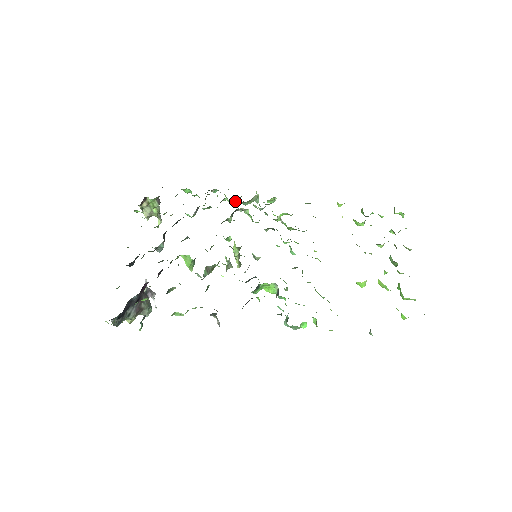
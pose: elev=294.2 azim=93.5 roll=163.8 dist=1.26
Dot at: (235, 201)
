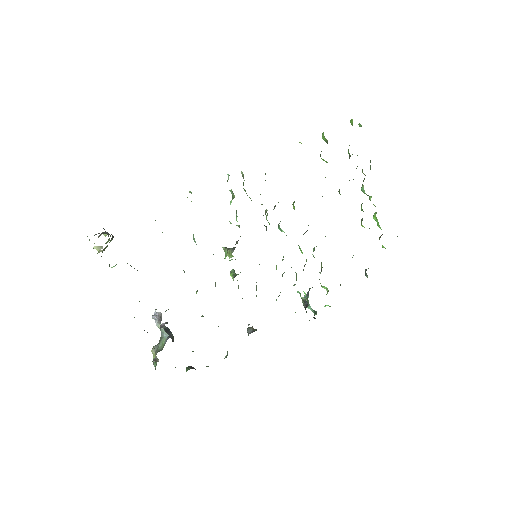
Dot at: occluded
